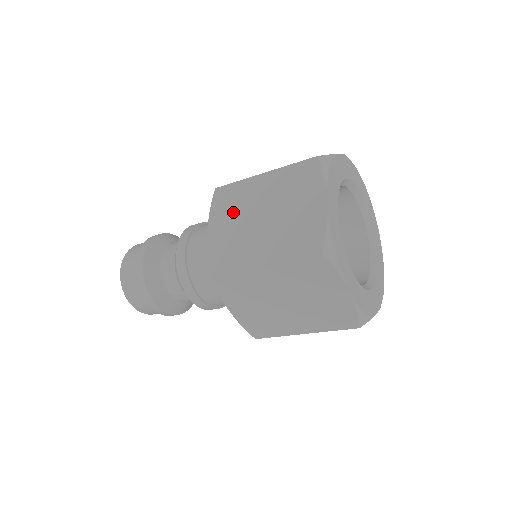
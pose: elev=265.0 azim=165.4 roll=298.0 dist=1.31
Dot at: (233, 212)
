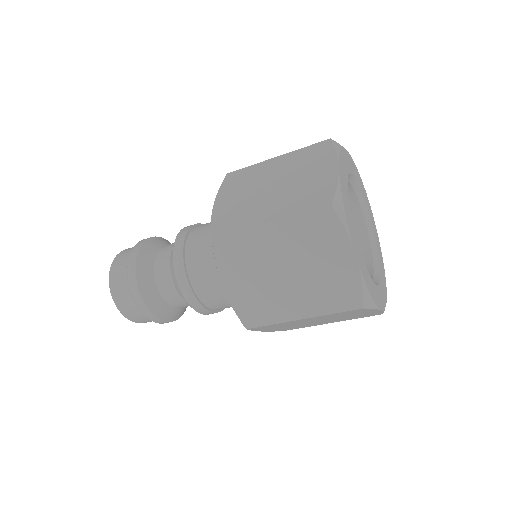
Dot at: (246, 267)
